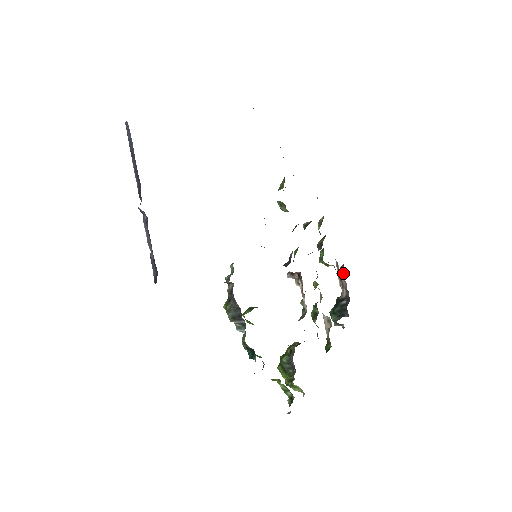
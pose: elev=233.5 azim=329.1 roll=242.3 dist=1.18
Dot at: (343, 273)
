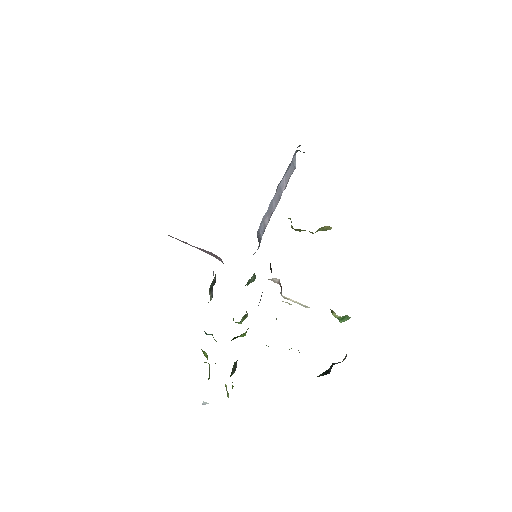
Dot at: occluded
